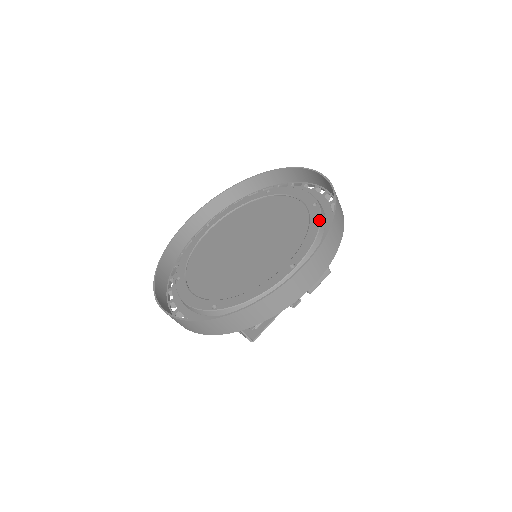
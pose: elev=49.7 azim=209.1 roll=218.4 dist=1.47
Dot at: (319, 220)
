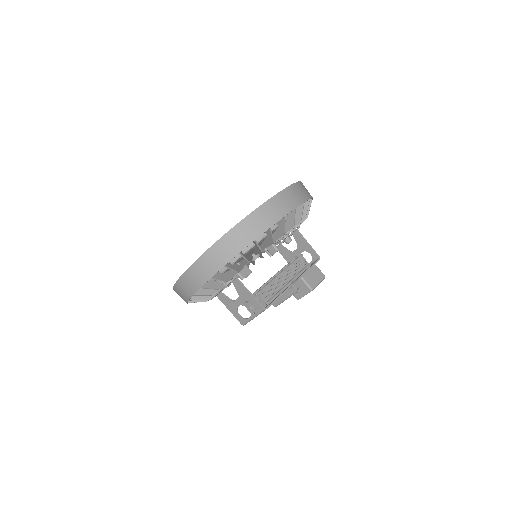
Dot at: occluded
